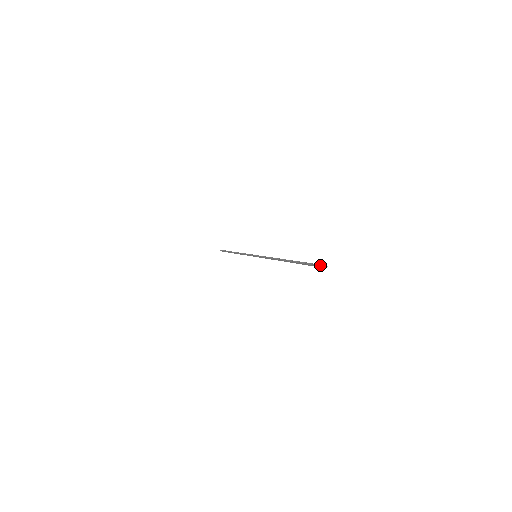
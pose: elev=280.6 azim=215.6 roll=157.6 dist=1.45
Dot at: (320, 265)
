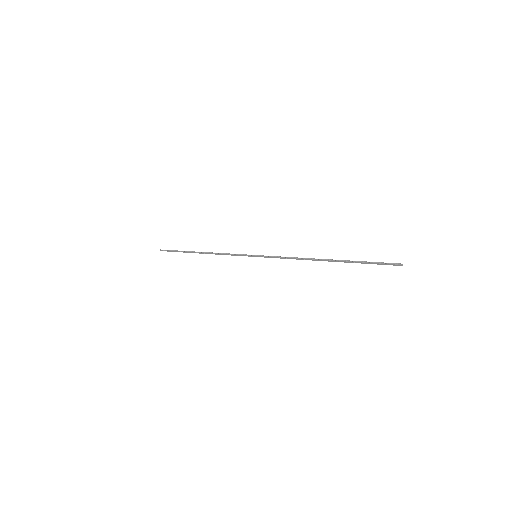
Dot at: (392, 263)
